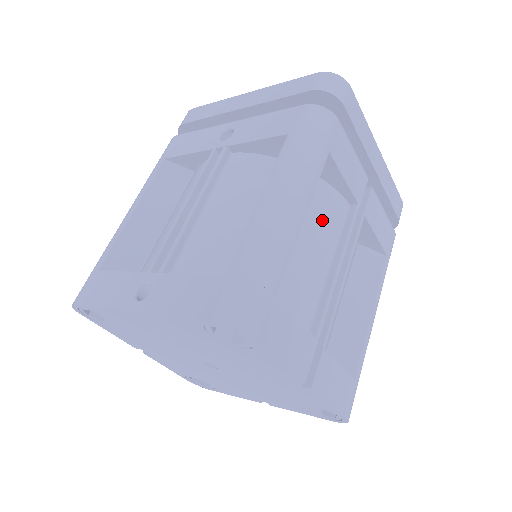
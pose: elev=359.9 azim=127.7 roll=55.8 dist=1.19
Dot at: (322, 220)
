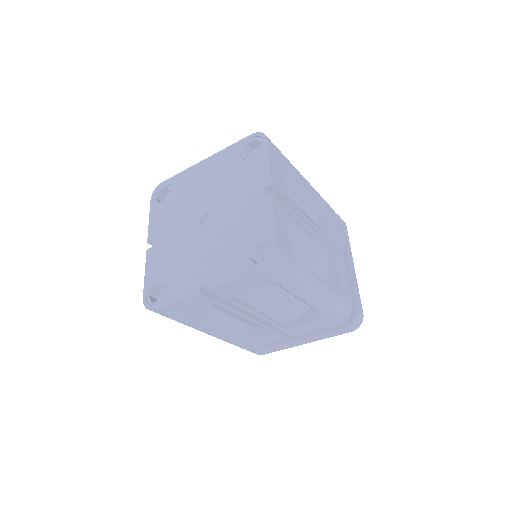
Dot at: (310, 220)
